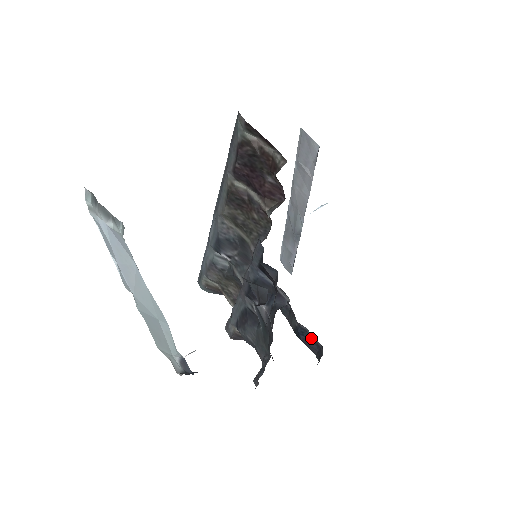
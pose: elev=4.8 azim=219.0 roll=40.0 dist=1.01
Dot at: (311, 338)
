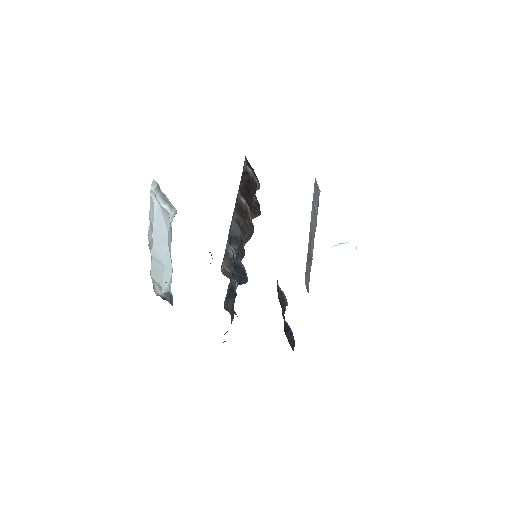
Dot at: (292, 336)
